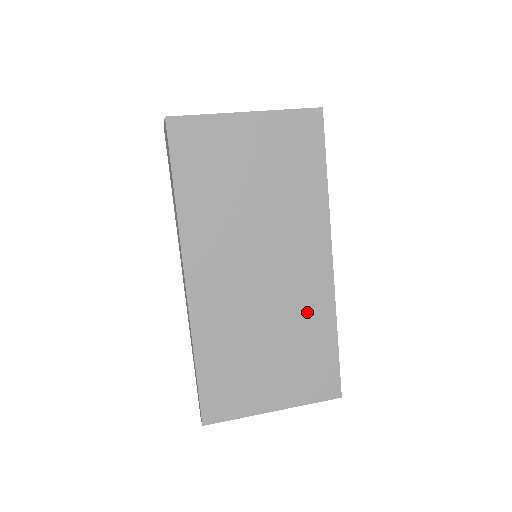
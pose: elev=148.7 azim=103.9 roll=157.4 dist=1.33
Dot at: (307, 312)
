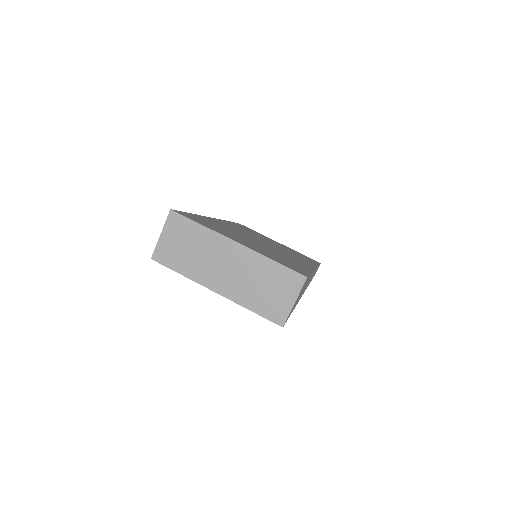
Dot at: occluded
